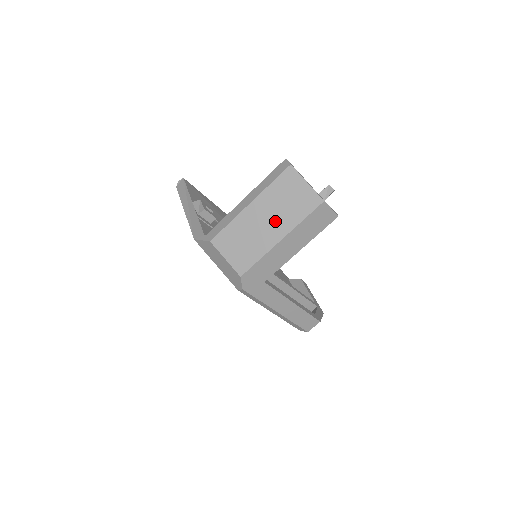
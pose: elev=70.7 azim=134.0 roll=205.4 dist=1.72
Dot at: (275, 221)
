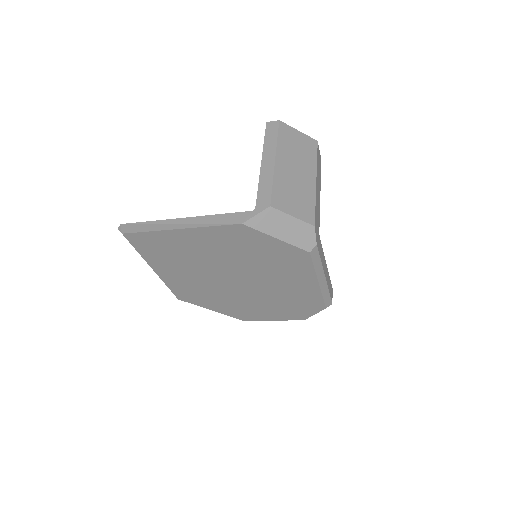
Dot at: (302, 167)
